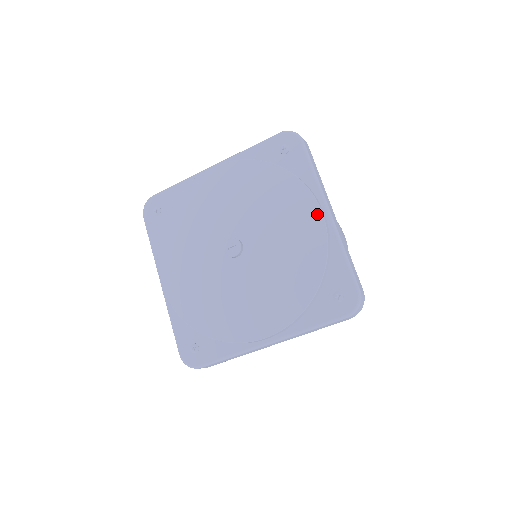
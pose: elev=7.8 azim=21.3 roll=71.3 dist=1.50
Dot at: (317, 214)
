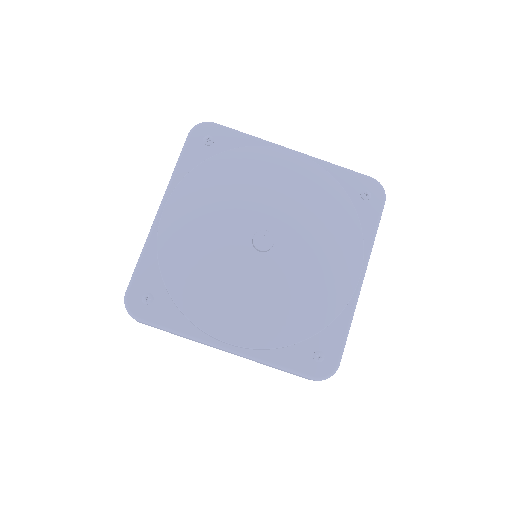
Dot at: (291, 156)
